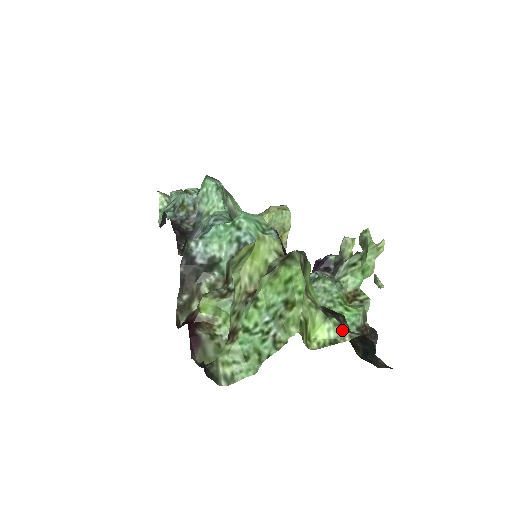
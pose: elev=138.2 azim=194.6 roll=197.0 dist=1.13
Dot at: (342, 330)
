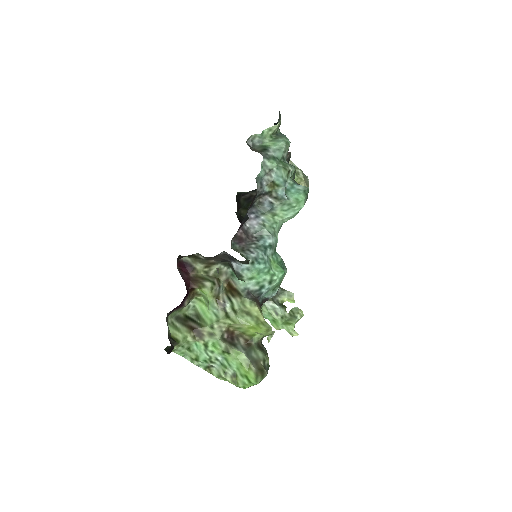
Dot at: occluded
